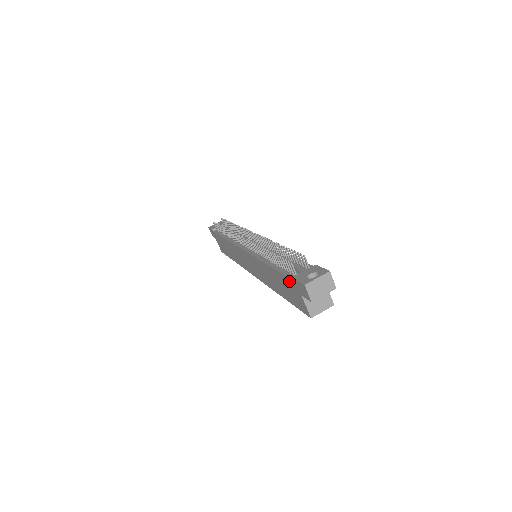
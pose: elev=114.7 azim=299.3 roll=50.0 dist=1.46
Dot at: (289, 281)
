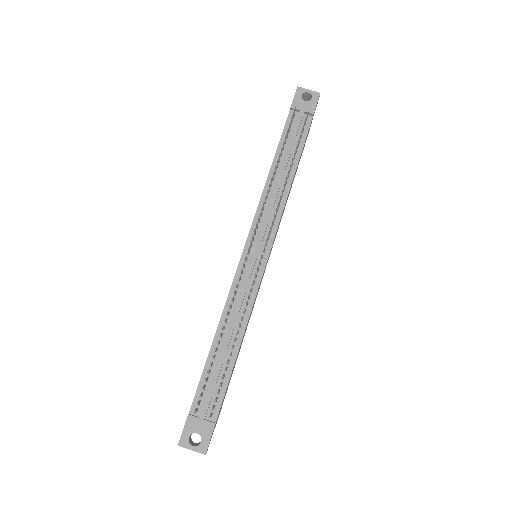
Dot at: (194, 399)
